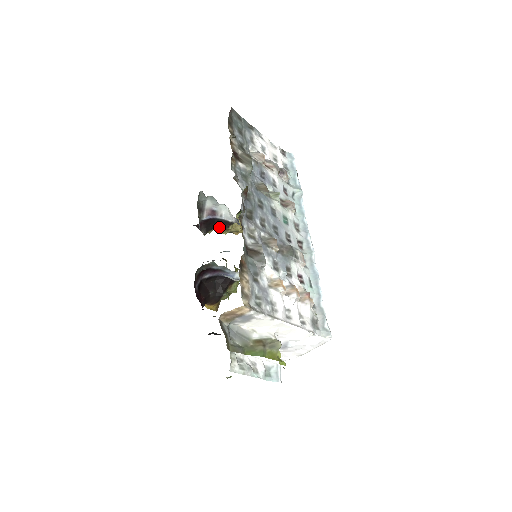
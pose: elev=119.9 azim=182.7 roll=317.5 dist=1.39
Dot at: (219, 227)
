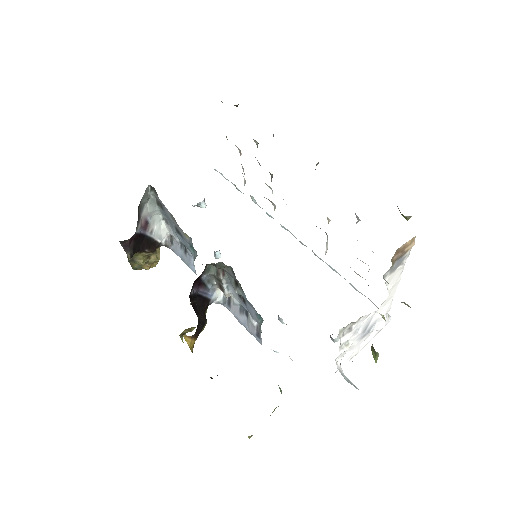
Dot at: (146, 249)
